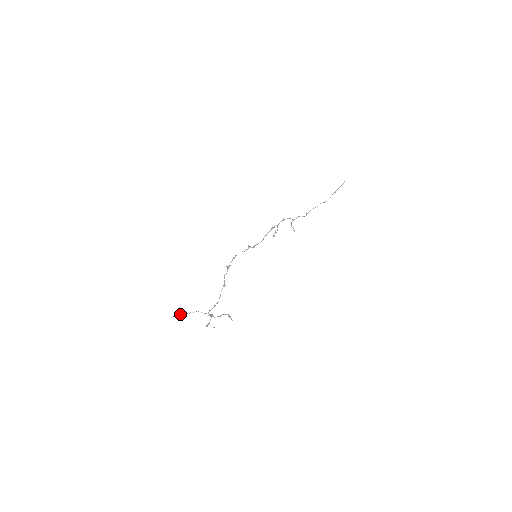
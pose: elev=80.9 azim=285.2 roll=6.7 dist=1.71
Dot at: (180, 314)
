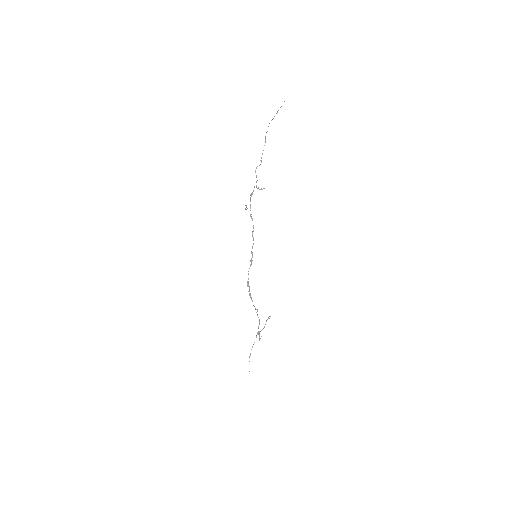
Dot at: occluded
